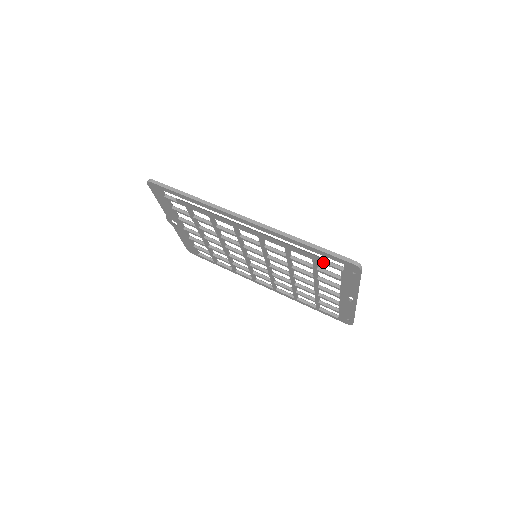
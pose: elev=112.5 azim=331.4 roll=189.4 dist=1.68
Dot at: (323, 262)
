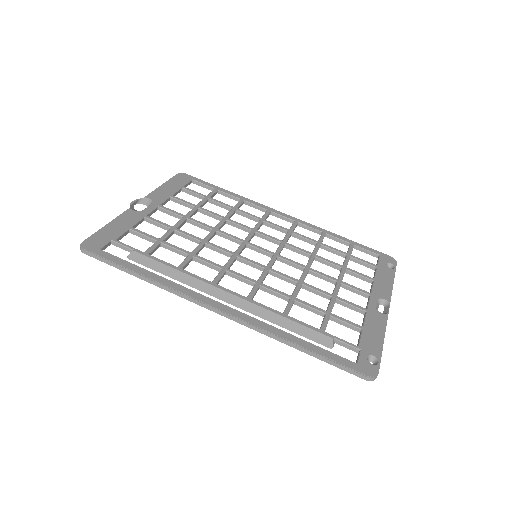
Dot at: (331, 342)
